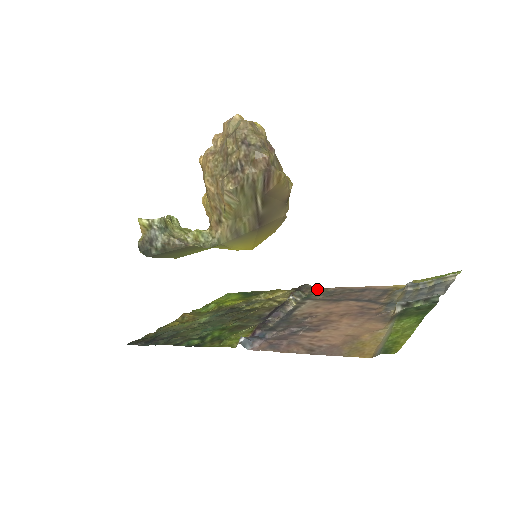
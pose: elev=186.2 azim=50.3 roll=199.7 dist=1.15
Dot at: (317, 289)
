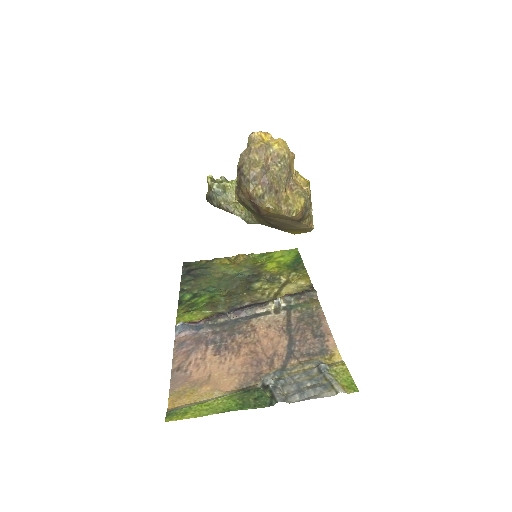
Dot at: (313, 302)
